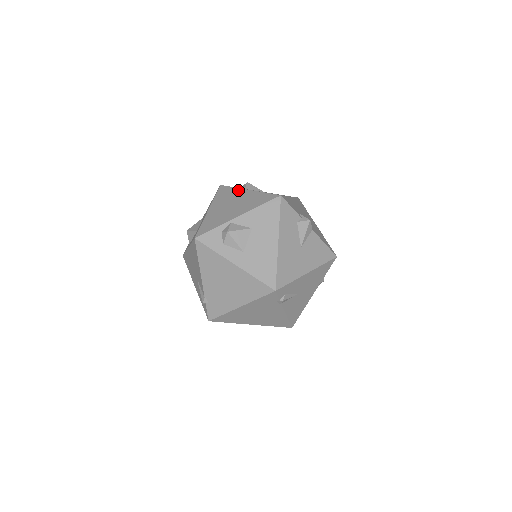
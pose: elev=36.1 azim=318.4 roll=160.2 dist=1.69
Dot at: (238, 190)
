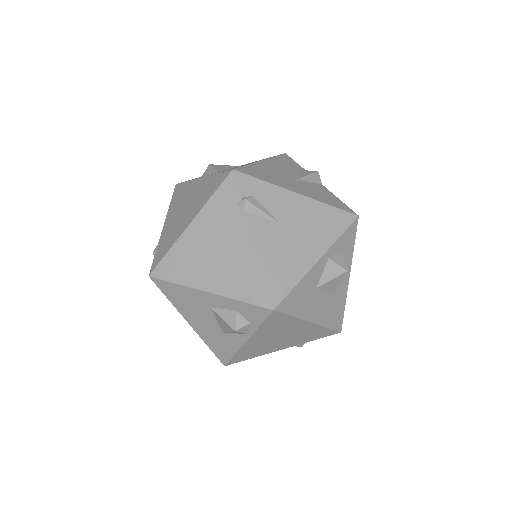
Dot at: occluded
